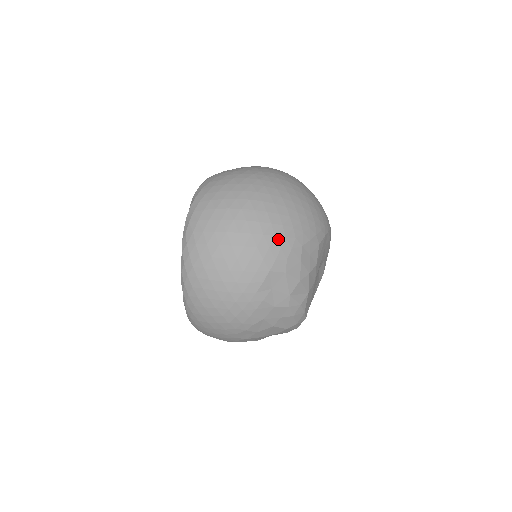
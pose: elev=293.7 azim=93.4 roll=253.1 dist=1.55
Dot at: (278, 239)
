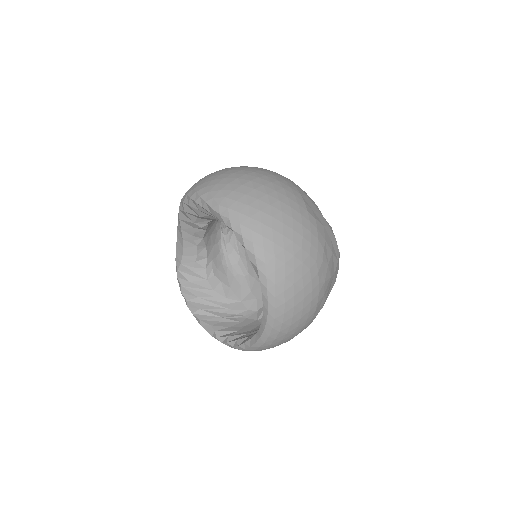
Dot at: (283, 177)
